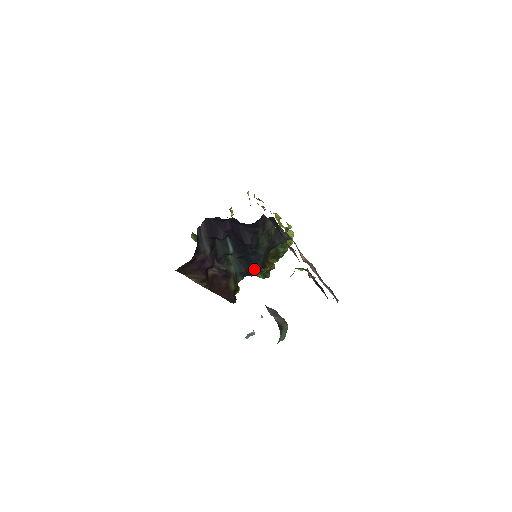
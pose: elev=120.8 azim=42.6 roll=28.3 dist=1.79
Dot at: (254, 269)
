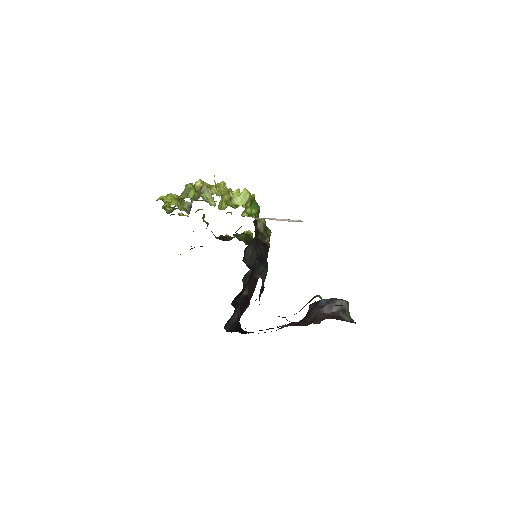
Dot at: occluded
